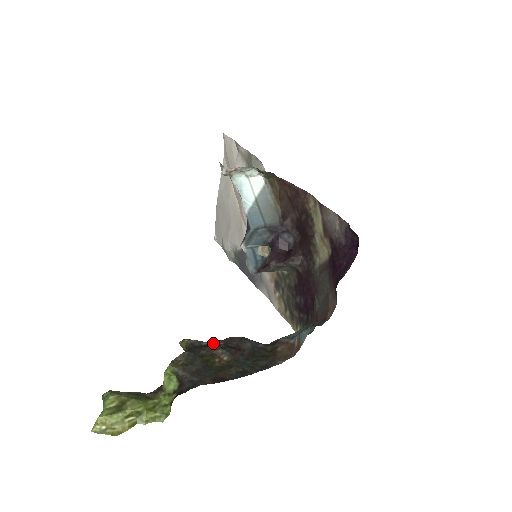
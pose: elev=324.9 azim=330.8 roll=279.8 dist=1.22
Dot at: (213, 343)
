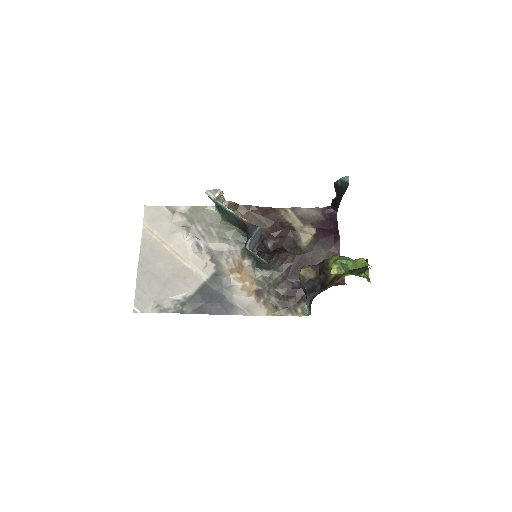
Dot at: occluded
